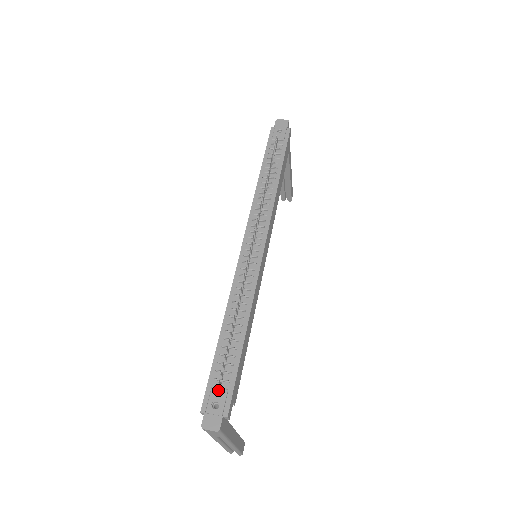
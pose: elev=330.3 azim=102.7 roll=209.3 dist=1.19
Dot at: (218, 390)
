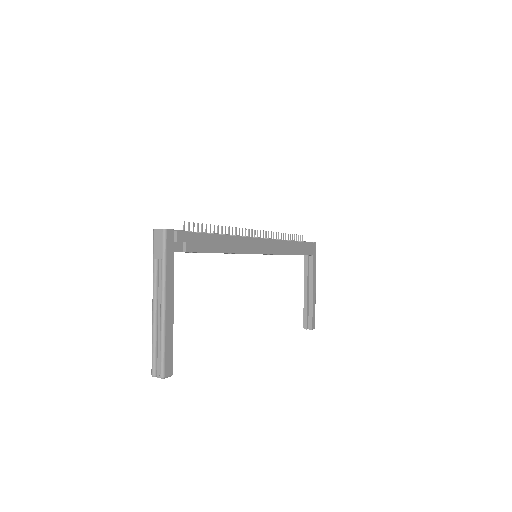
Dot at: occluded
